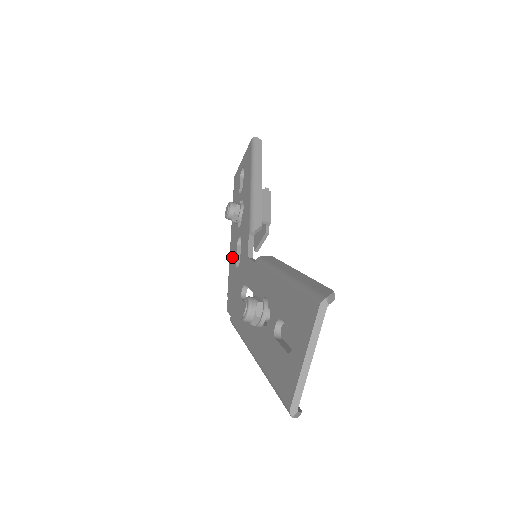
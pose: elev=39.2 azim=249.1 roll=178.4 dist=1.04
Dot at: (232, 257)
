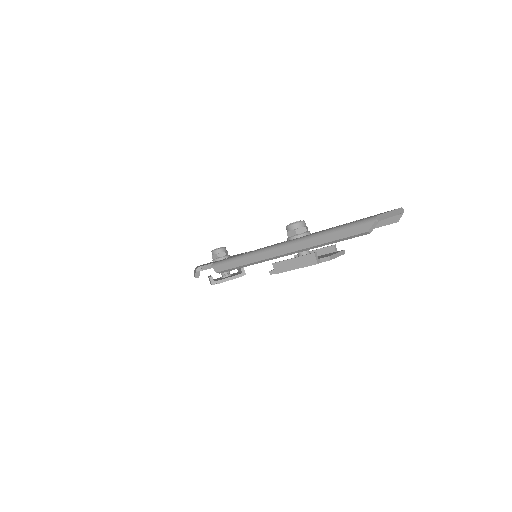
Dot at: occluded
